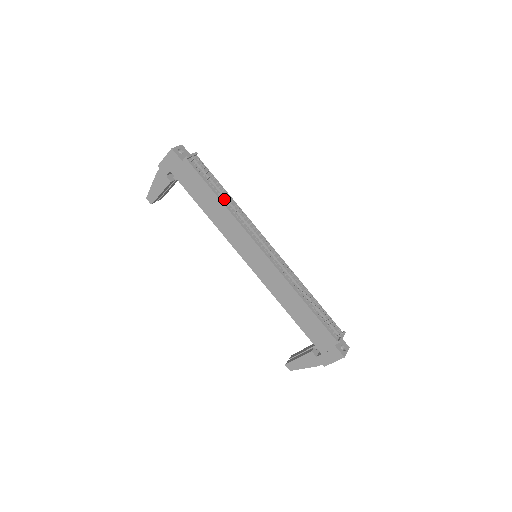
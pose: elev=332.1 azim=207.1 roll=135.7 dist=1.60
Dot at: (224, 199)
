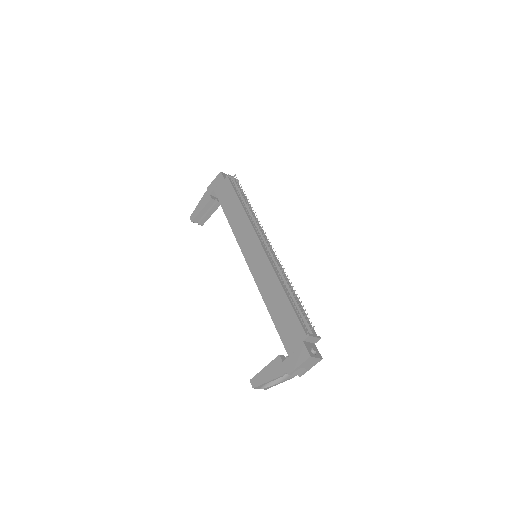
Dot at: (245, 206)
